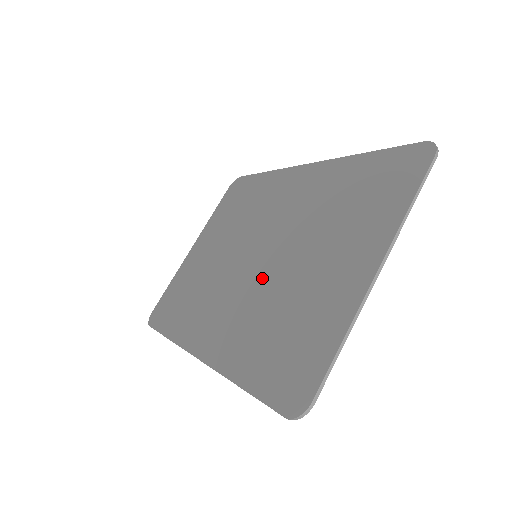
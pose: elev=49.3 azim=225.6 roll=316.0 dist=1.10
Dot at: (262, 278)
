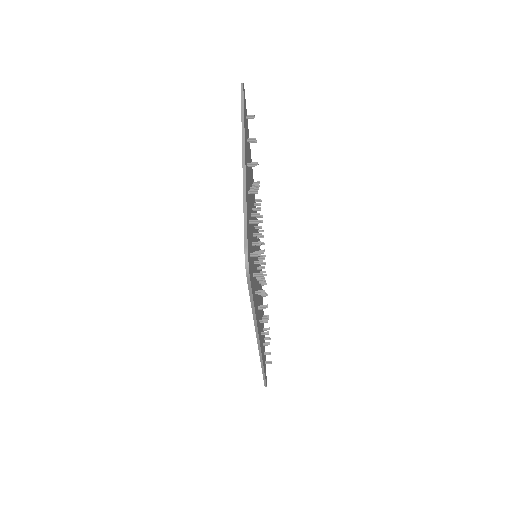
Dot at: occluded
